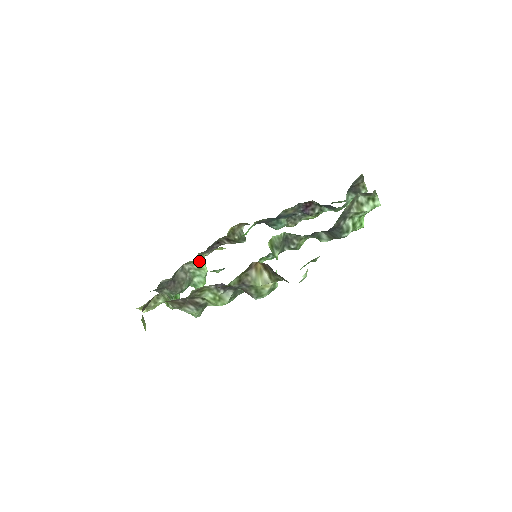
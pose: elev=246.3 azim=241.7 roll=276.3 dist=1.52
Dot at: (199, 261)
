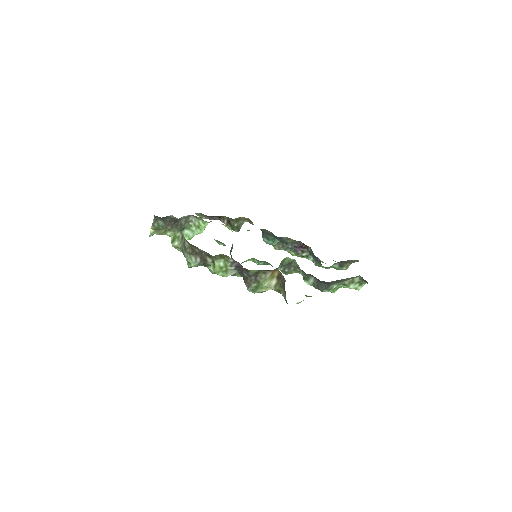
Dot at: (205, 222)
